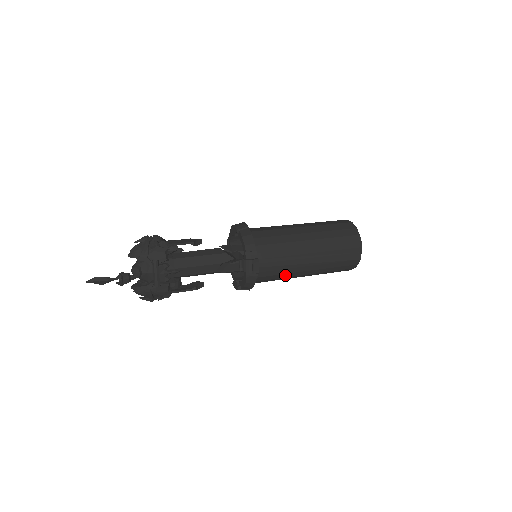
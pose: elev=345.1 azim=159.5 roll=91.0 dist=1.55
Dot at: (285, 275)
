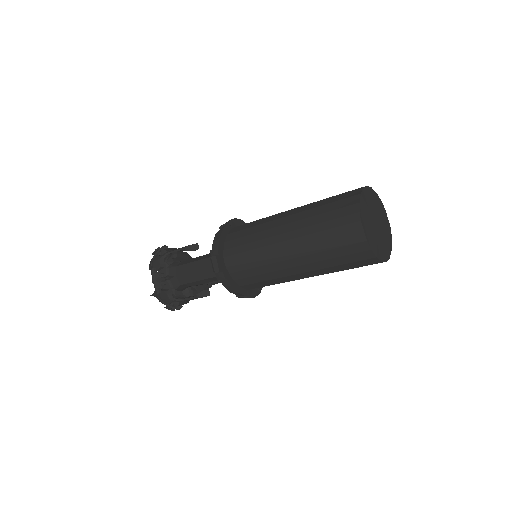
Dot at: (271, 275)
